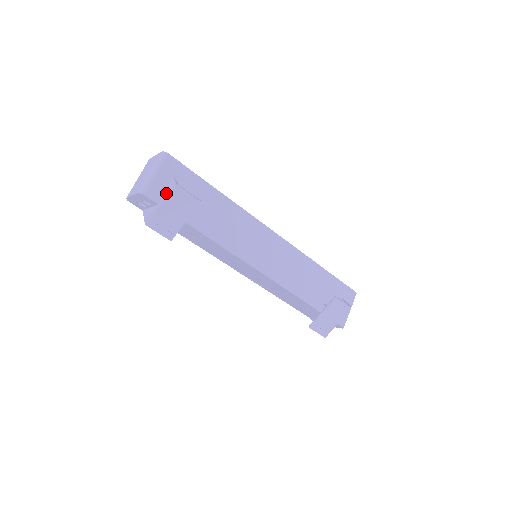
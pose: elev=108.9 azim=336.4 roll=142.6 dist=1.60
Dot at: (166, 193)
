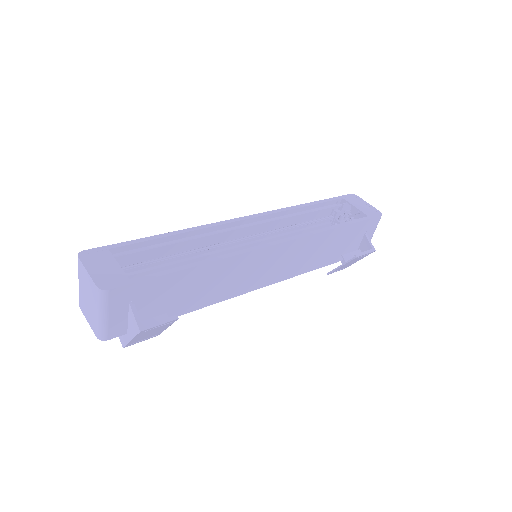
Dot at: (131, 328)
